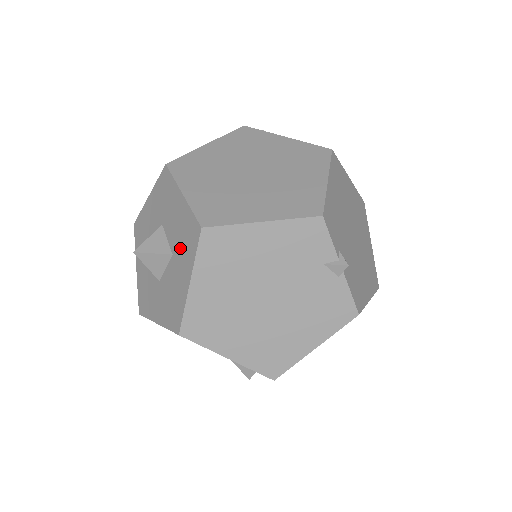
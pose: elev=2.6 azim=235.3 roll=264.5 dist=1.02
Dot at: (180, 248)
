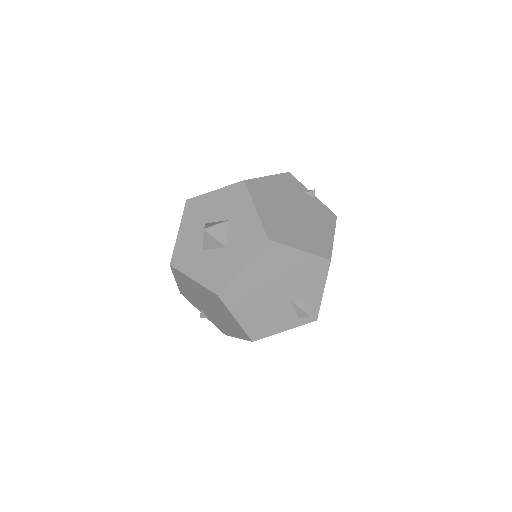
Dot at: (233, 208)
